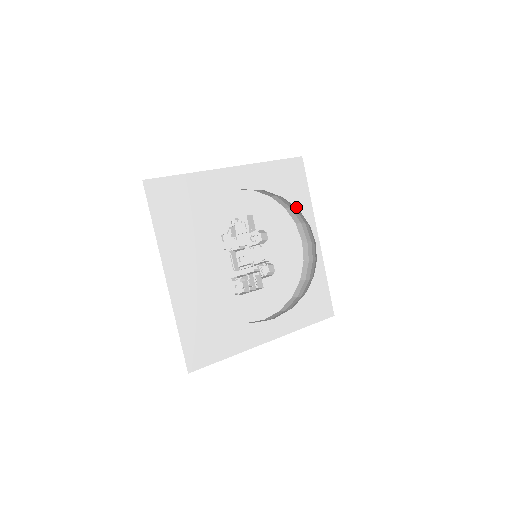
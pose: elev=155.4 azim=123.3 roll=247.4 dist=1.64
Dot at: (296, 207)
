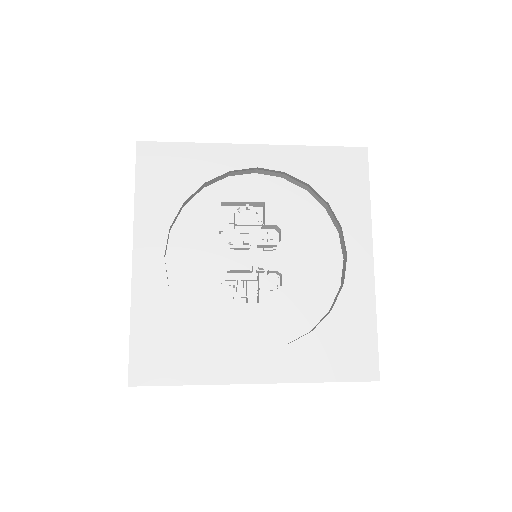
Dot at: (344, 211)
